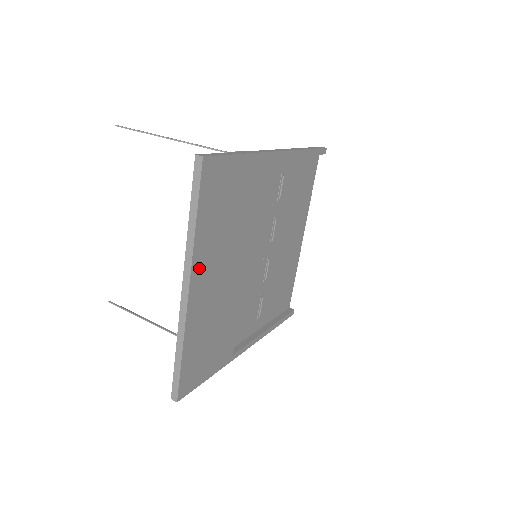
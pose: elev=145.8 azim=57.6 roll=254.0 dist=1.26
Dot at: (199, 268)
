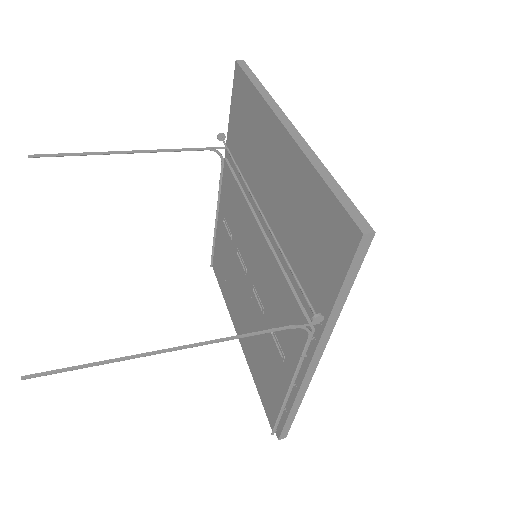
Dot at: occluded
